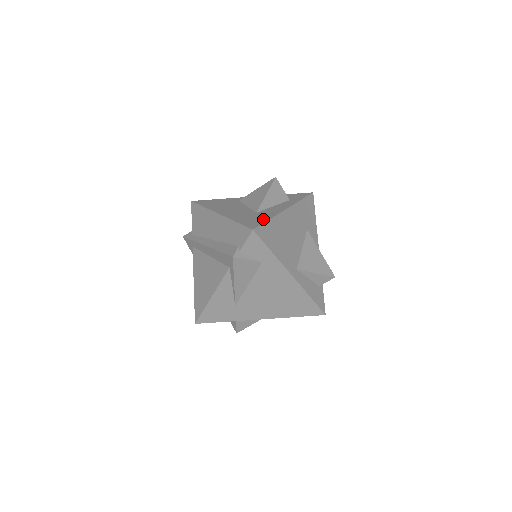
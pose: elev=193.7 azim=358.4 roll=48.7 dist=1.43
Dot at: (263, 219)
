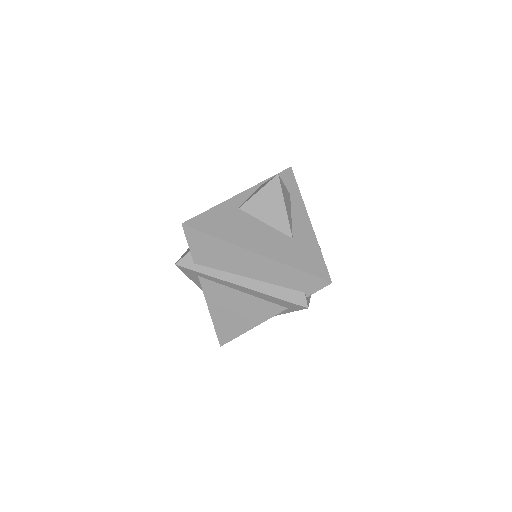
Dot at: (317, 254)
